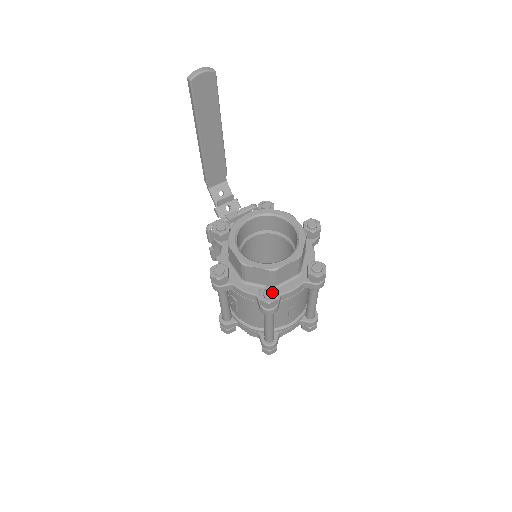
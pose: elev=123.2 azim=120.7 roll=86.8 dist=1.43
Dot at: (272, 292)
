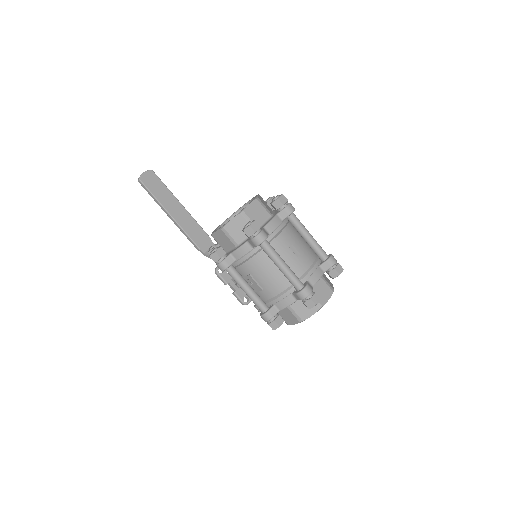
Dot at: (249, 222)
